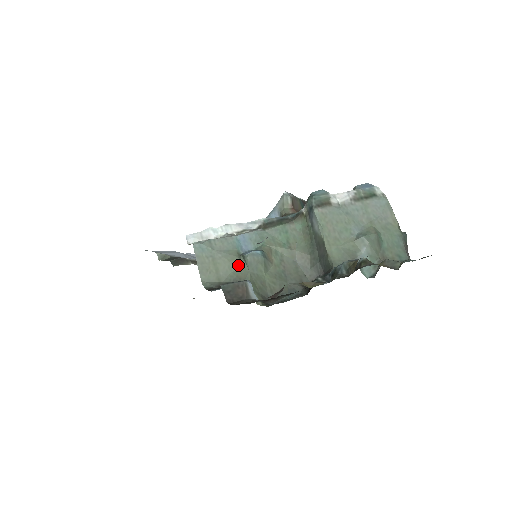
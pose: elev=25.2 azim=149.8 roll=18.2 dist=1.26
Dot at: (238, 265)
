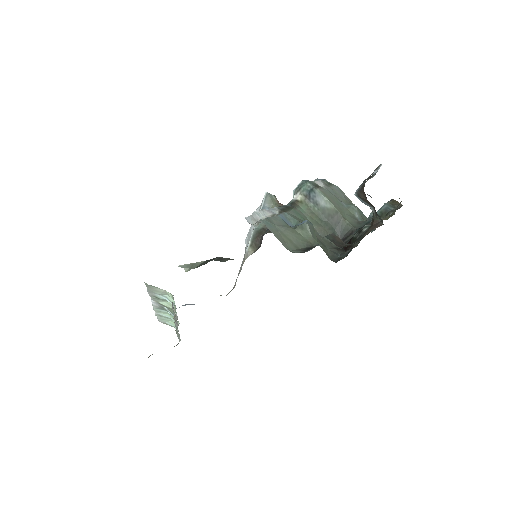
Dot at: (300, 234)
